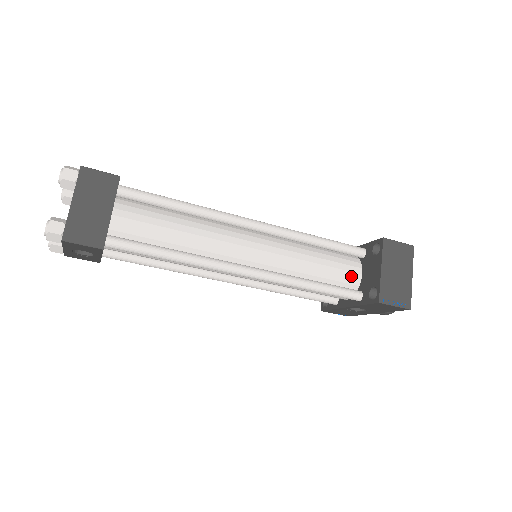
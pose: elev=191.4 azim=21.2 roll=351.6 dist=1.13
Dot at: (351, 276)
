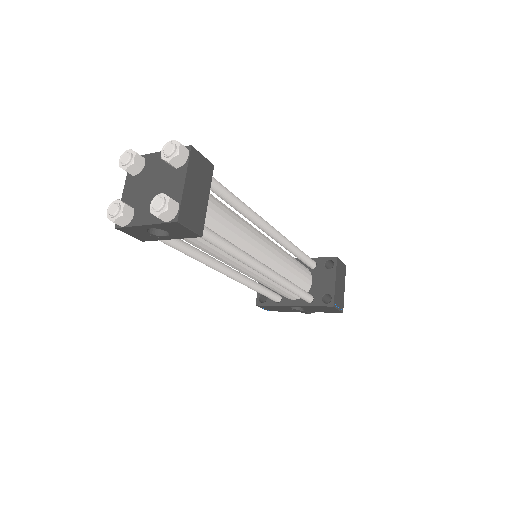
Dot at: (308, 282)
